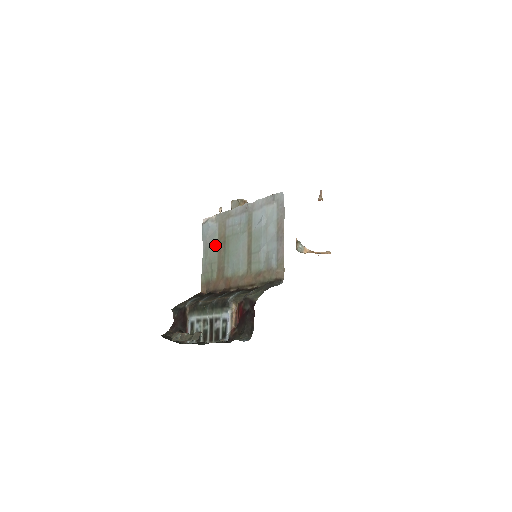
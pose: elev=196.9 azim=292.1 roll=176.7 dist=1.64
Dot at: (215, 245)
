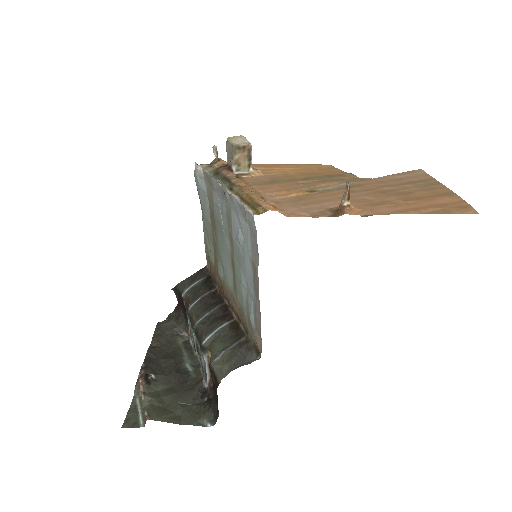
Dot at: (208, 217)
